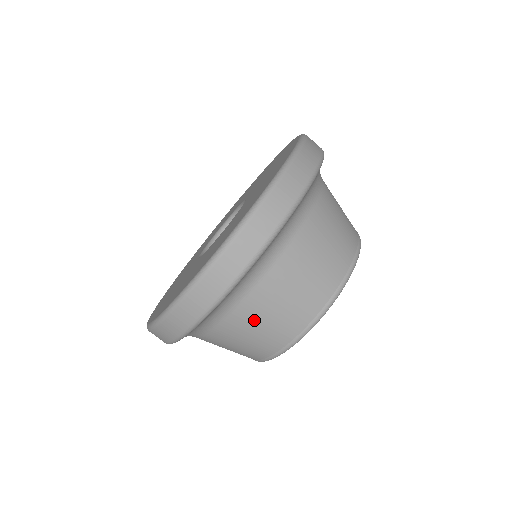
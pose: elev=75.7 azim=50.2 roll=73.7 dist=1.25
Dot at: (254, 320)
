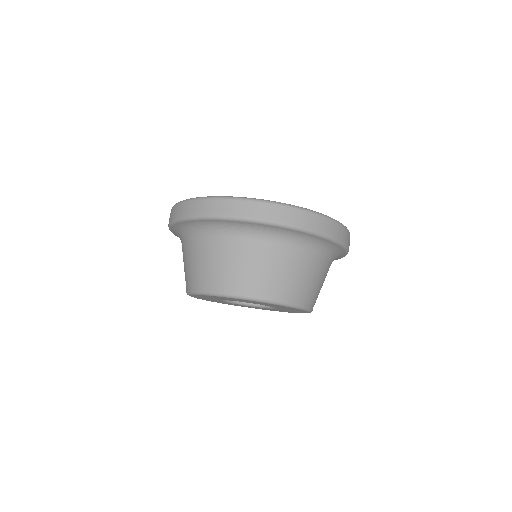
Dot at: (303, 268)
